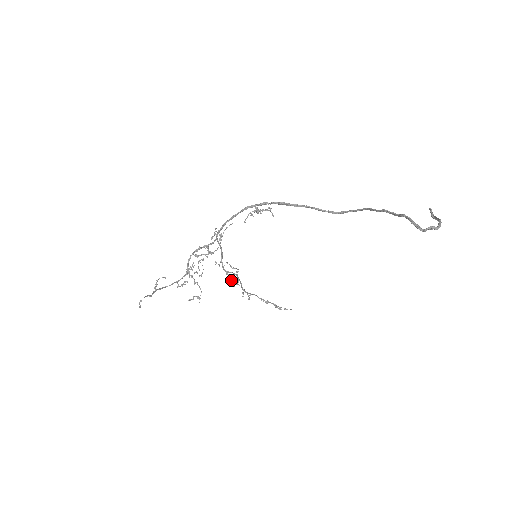
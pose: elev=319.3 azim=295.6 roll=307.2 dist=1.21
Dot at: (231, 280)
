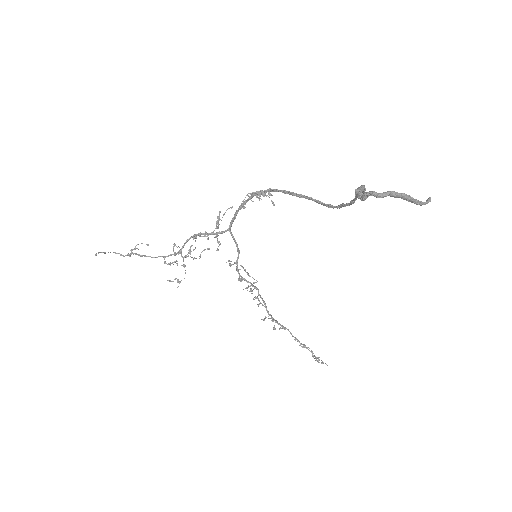
Dot at: occluded
